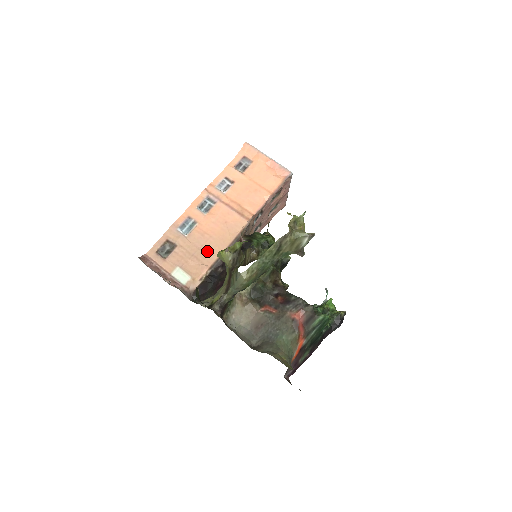
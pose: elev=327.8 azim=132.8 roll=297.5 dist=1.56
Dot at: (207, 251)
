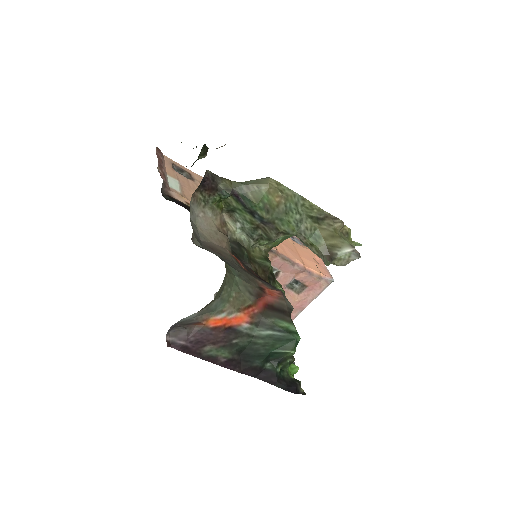
Dot at: occluded
